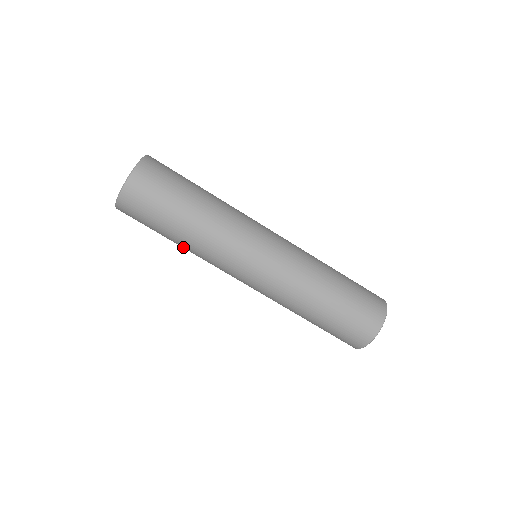
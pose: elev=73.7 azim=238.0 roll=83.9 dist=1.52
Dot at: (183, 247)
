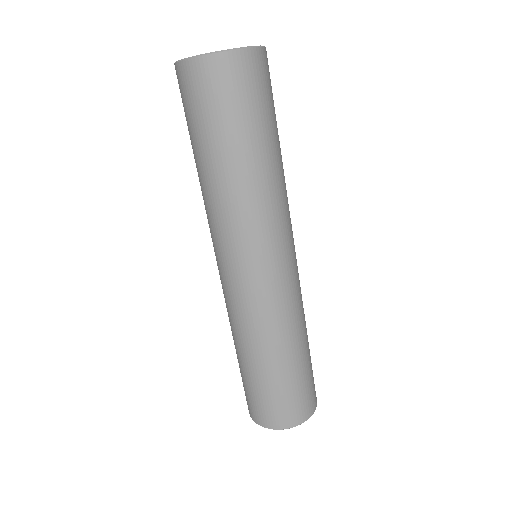
Dot at: (226, 178)
